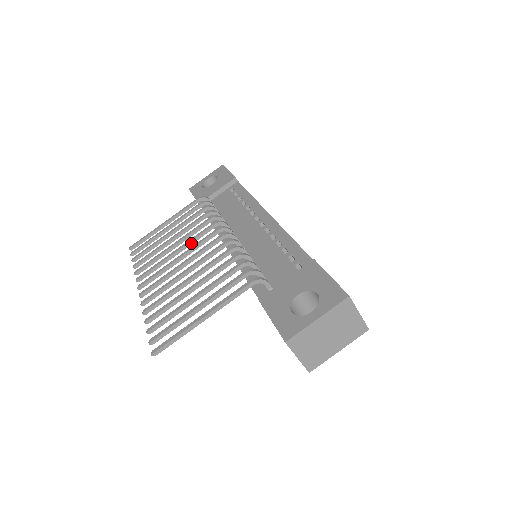
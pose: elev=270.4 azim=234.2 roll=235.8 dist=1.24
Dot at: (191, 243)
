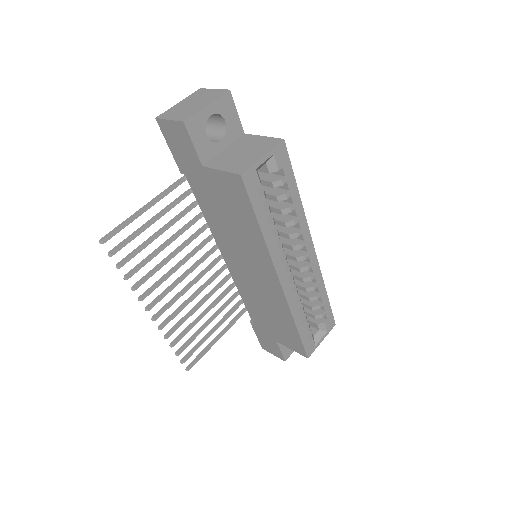
Dot at: (204, 285)
